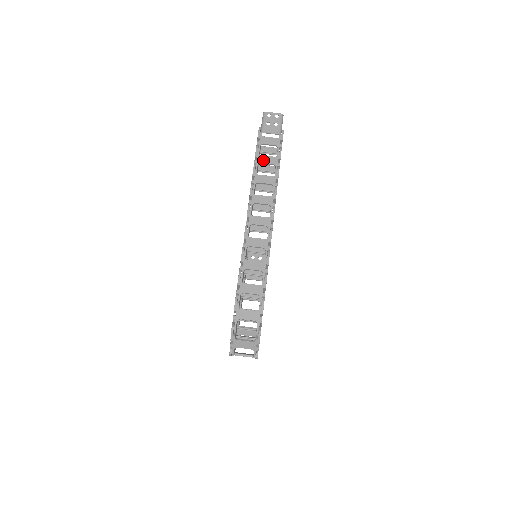
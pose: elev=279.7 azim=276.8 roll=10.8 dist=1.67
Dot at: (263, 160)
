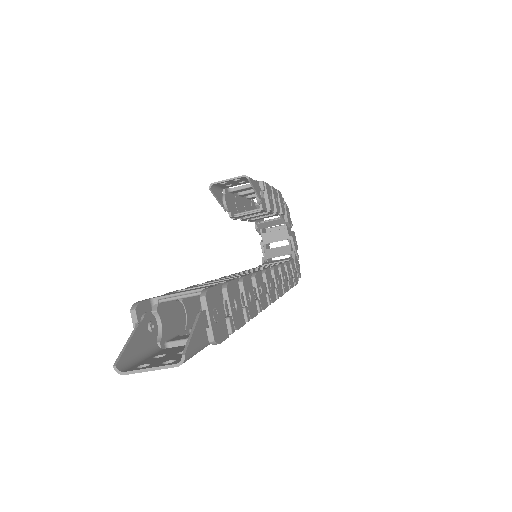
Dot at: occluded
